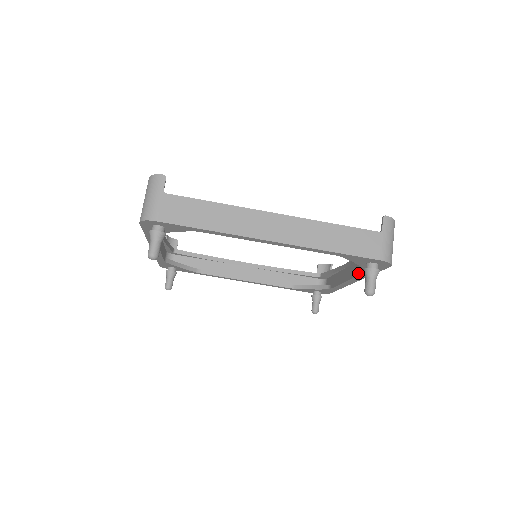
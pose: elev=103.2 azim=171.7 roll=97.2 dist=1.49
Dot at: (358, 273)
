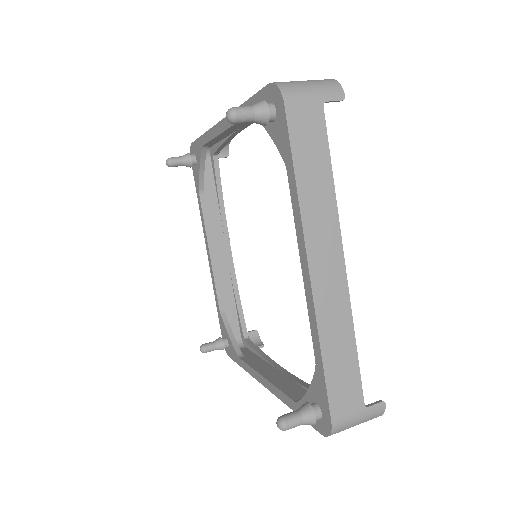
Dot at: (295, 204)
